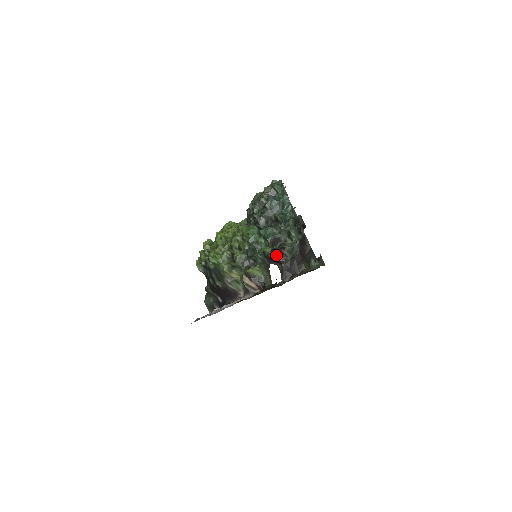
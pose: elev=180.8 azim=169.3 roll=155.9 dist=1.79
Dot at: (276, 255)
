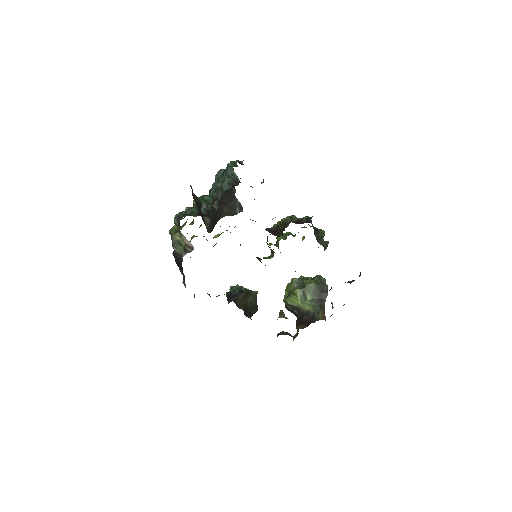
Dot at: (210, 212)
